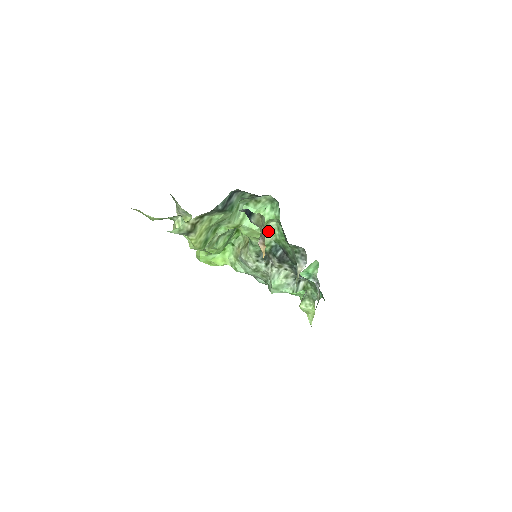
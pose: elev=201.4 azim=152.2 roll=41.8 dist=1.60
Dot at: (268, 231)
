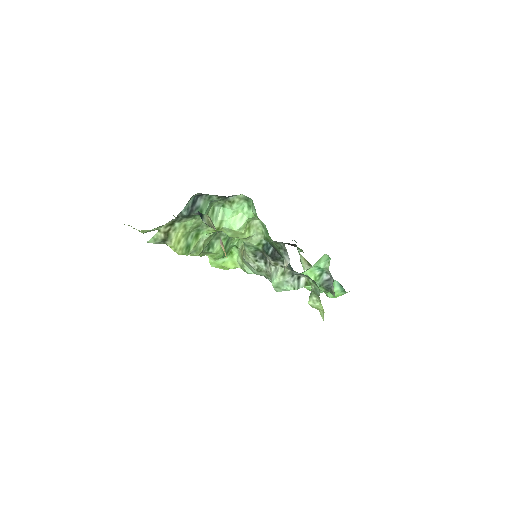
Dot at: (255, 230)
